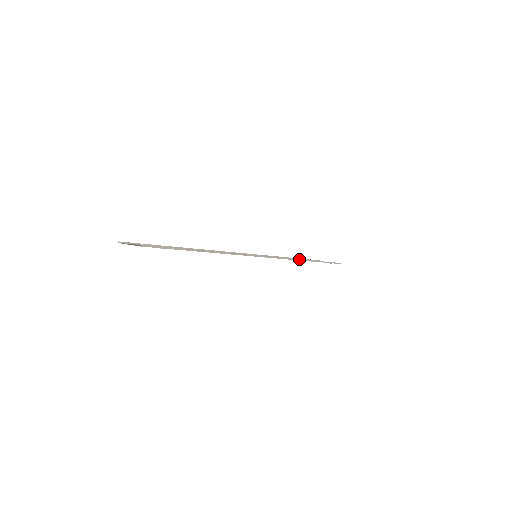
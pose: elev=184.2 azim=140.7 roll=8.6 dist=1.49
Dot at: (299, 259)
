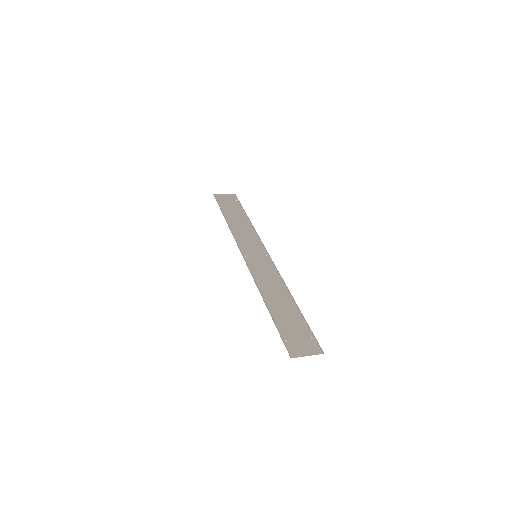
Dot at: (254, 228)
